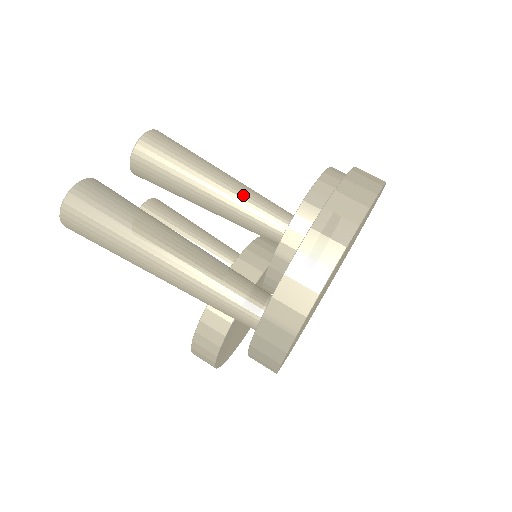
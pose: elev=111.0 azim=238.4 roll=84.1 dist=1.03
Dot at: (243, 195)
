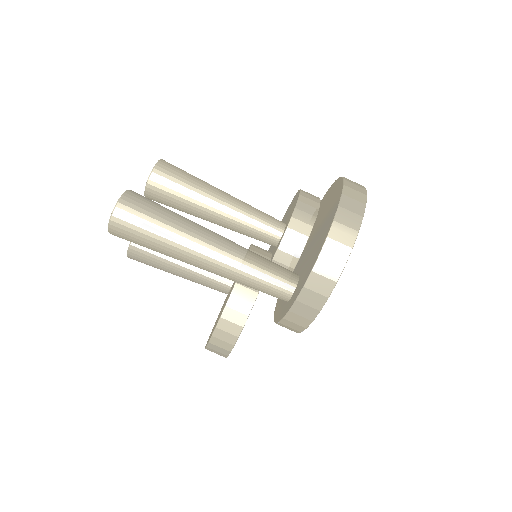
Dot at: (246, 207)
